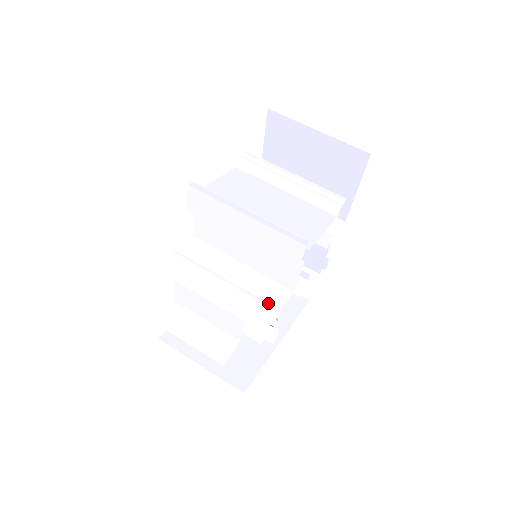
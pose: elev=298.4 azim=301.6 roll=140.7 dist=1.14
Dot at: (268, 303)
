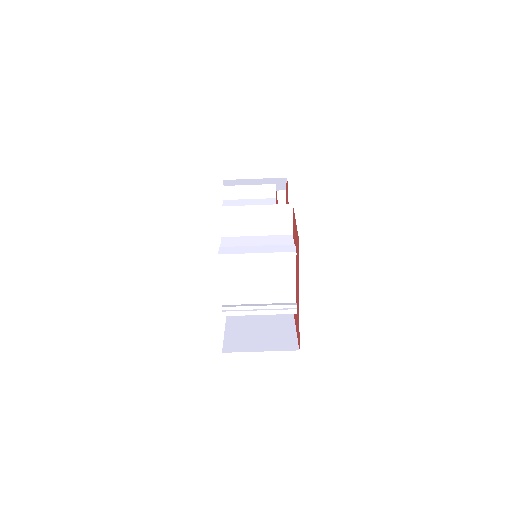
Dot at: occluded
